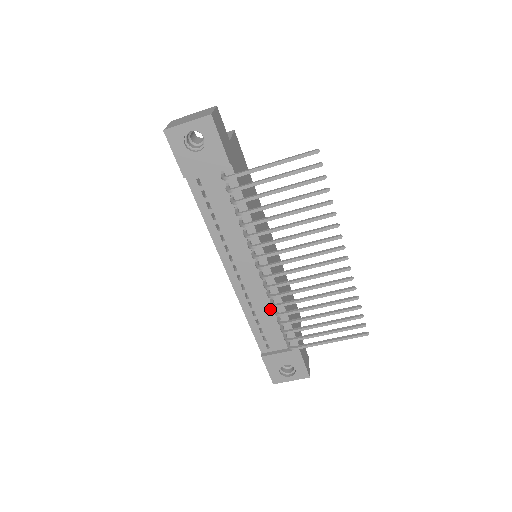
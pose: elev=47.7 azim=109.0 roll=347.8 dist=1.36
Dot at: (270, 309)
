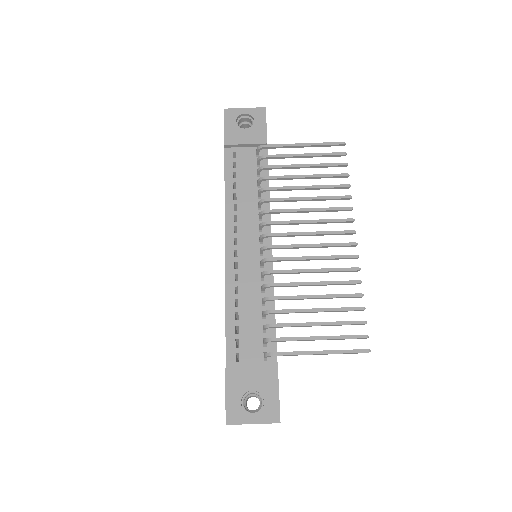
Dot at: (257, 301)
